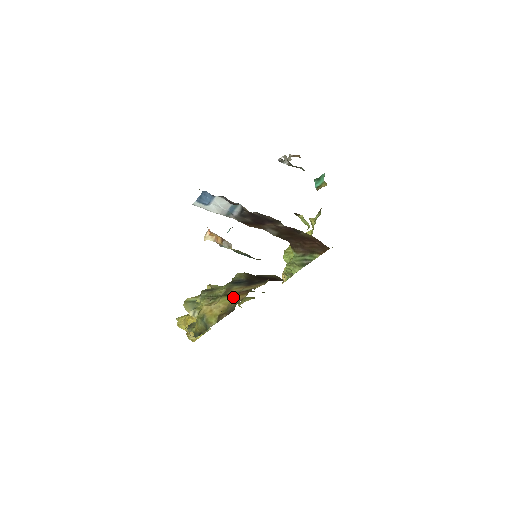
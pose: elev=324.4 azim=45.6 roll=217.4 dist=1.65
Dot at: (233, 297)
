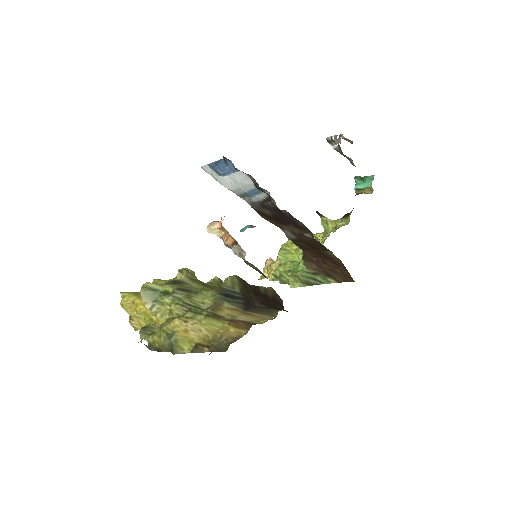
Dot at: (224, 324)
